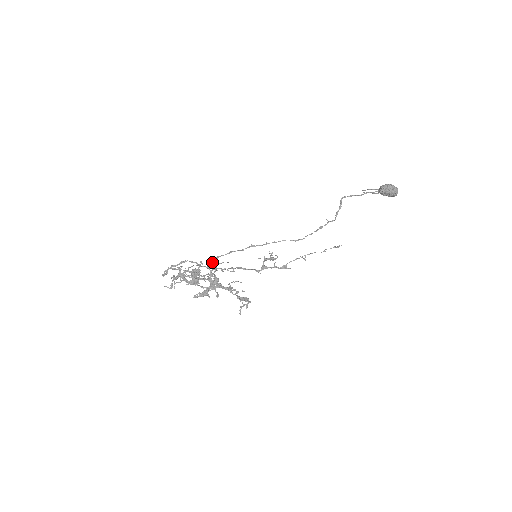
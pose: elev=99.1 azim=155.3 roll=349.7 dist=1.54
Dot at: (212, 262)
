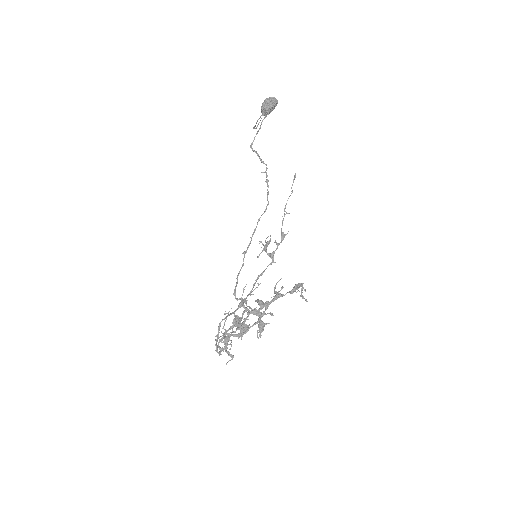
Dot at: occluded
